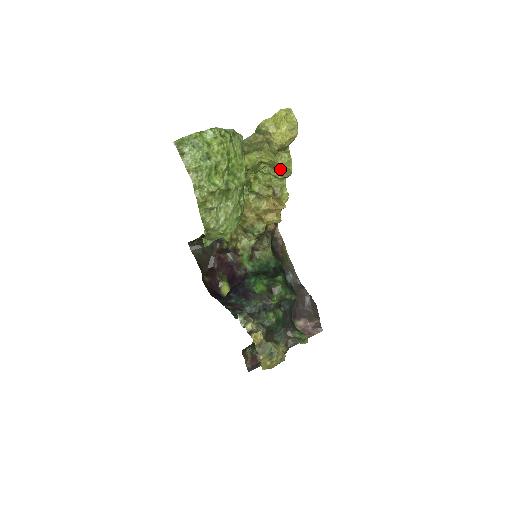
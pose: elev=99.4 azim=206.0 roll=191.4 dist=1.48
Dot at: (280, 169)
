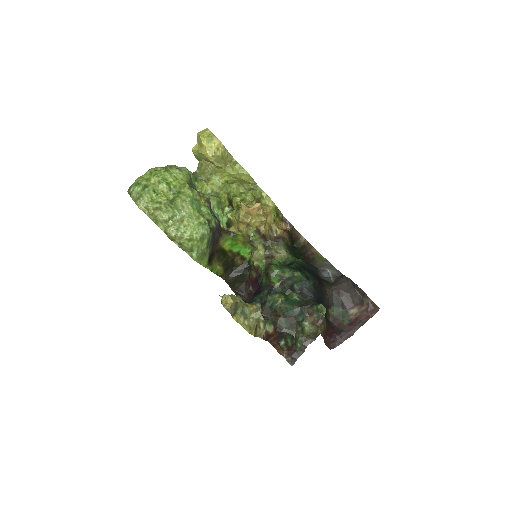
Dot at: (241, 179)
